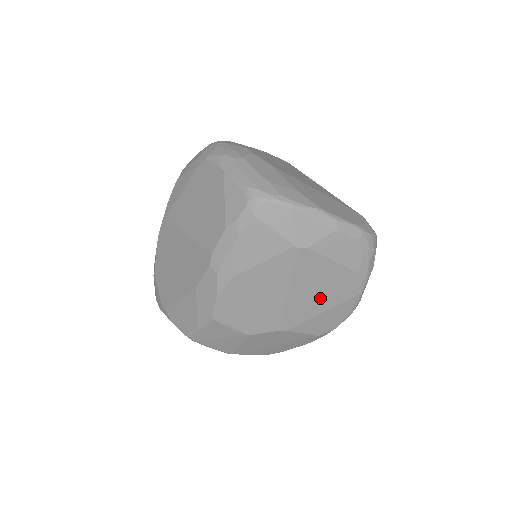
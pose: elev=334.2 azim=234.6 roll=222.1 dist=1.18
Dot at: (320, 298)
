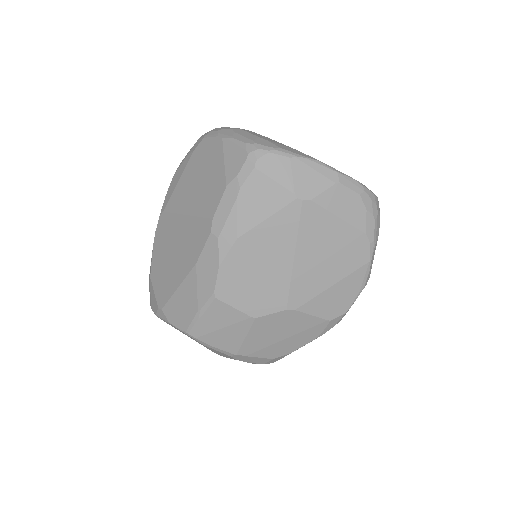
Dot at: (328, 266)
